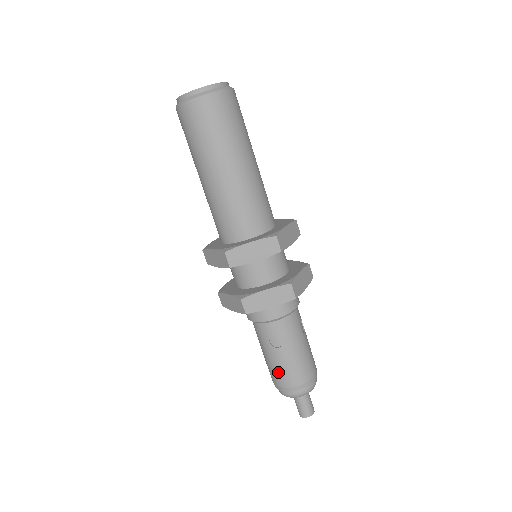
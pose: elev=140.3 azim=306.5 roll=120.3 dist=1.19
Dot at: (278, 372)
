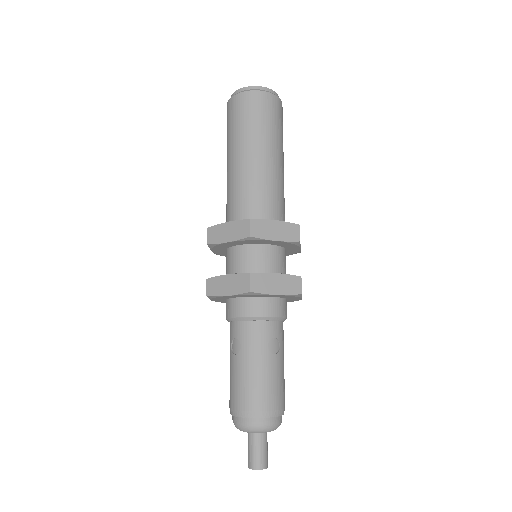
Dot at: (230, 386)
